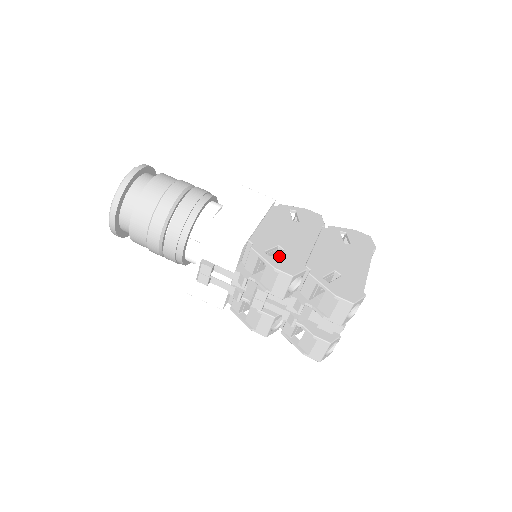
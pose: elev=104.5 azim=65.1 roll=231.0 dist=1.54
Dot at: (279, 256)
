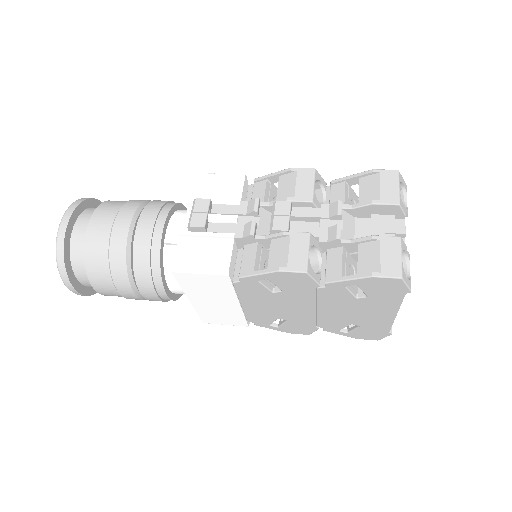
Dot at: occluded
